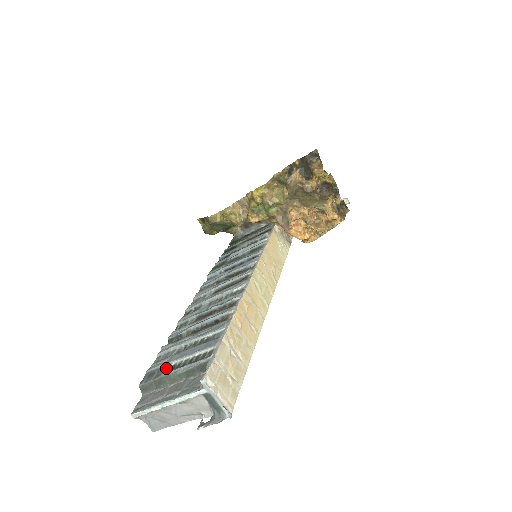
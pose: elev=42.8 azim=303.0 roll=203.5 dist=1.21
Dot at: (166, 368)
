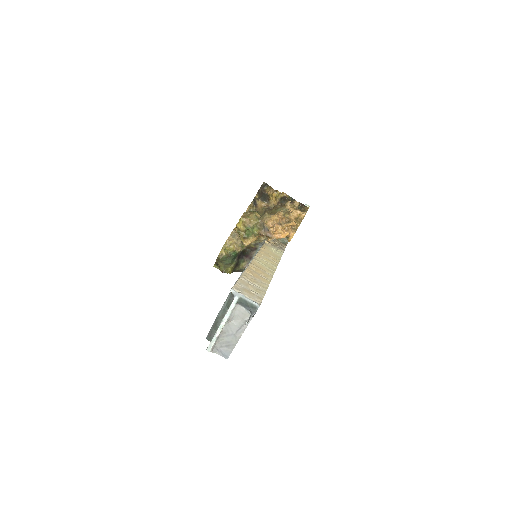
Dot at: occluded
